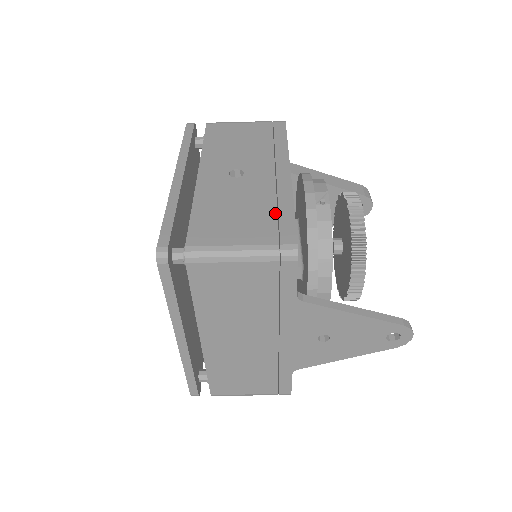
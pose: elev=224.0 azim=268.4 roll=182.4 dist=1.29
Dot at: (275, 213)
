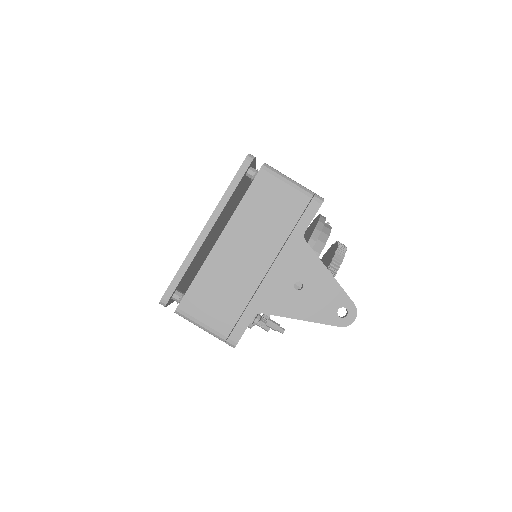
Dot at: occluded
